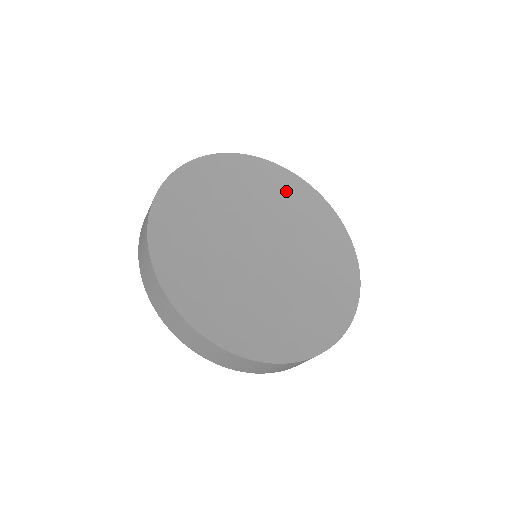
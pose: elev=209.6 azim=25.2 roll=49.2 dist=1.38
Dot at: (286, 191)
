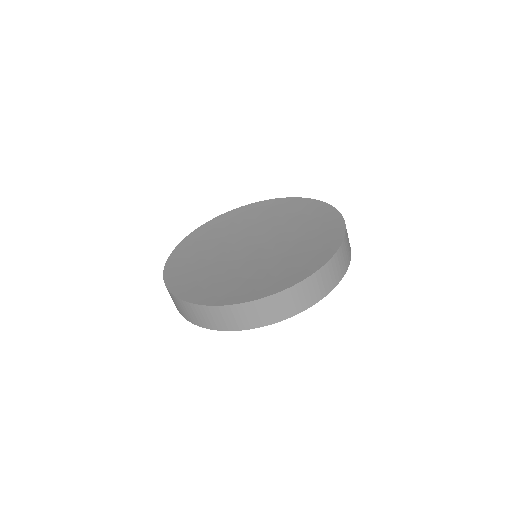
Dot at: (269, 210)
